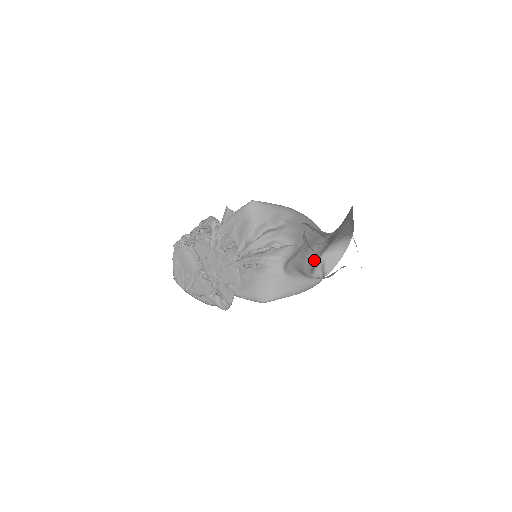
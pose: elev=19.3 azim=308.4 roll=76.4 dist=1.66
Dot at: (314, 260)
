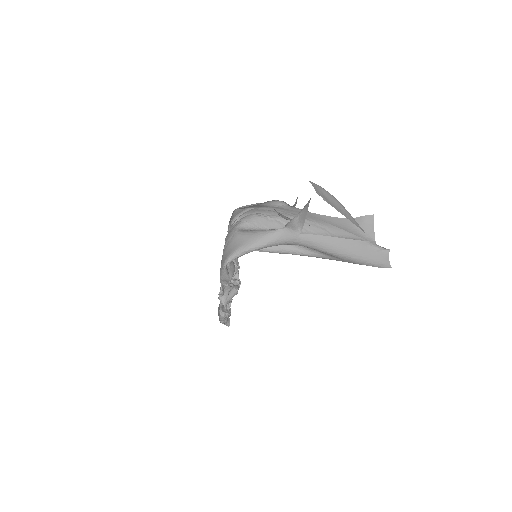
Dot at: occluded
